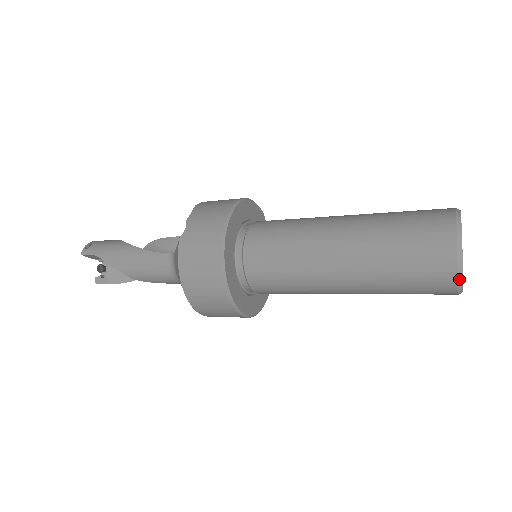
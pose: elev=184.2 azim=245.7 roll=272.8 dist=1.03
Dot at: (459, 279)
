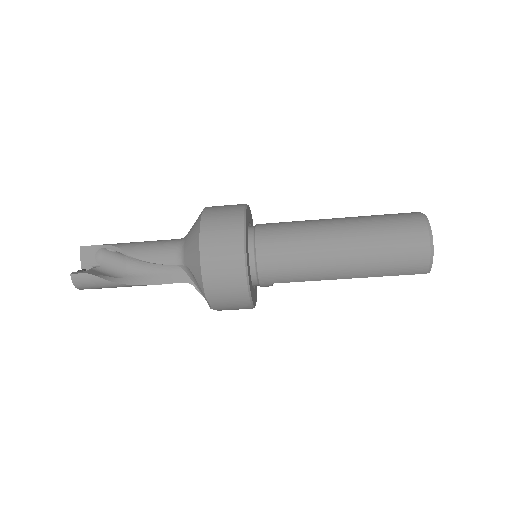
Dot at: (428, 225)
